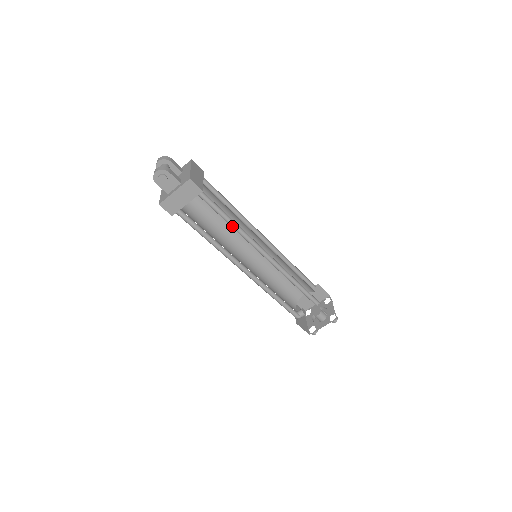
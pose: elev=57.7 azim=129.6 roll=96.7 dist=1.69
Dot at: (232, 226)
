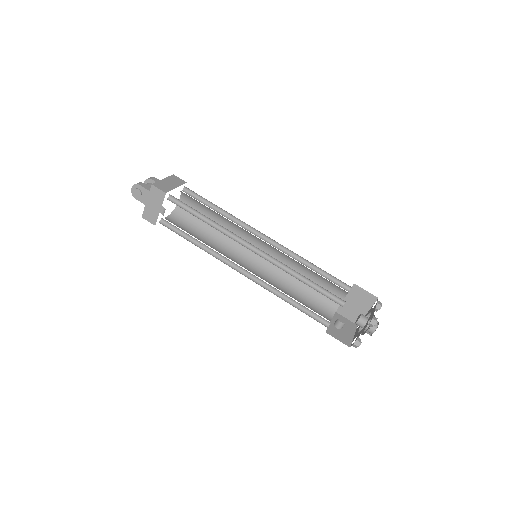
Dot at: (209, 224)
